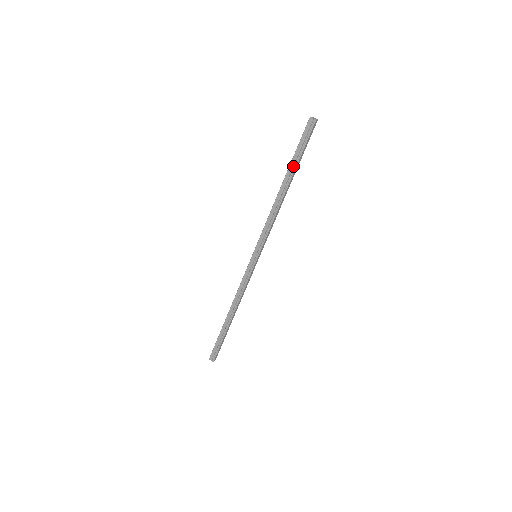
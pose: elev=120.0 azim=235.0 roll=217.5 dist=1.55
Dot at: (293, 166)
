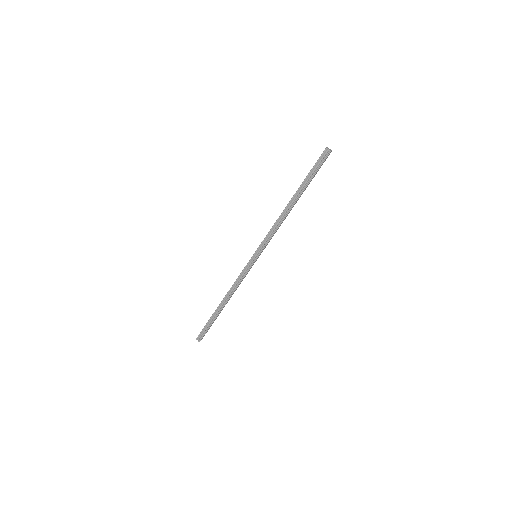
Dot at: (304, 186)
